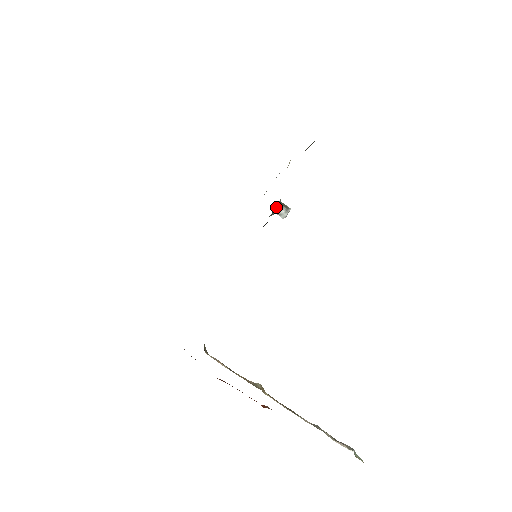
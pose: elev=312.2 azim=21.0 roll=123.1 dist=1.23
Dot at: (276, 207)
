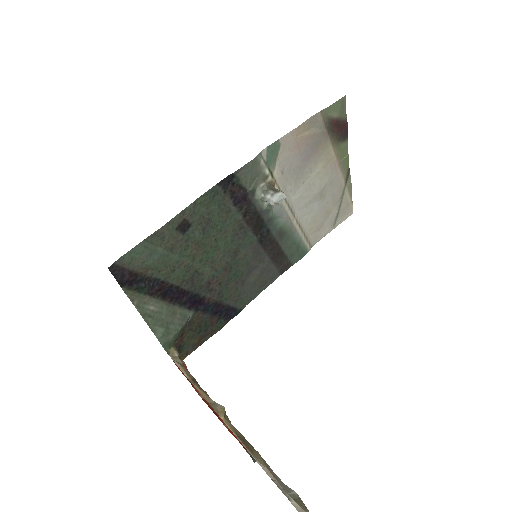
Dot at: (258, 192)
